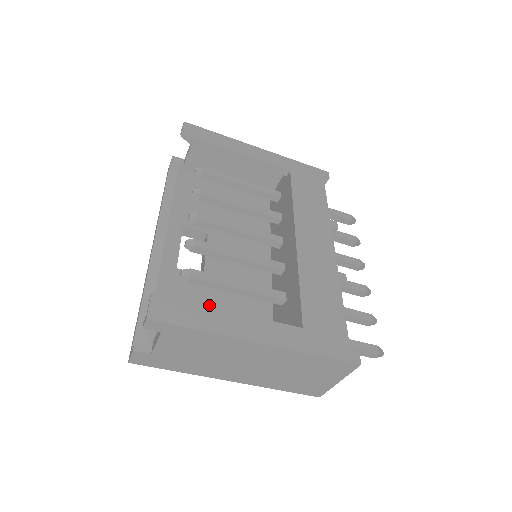
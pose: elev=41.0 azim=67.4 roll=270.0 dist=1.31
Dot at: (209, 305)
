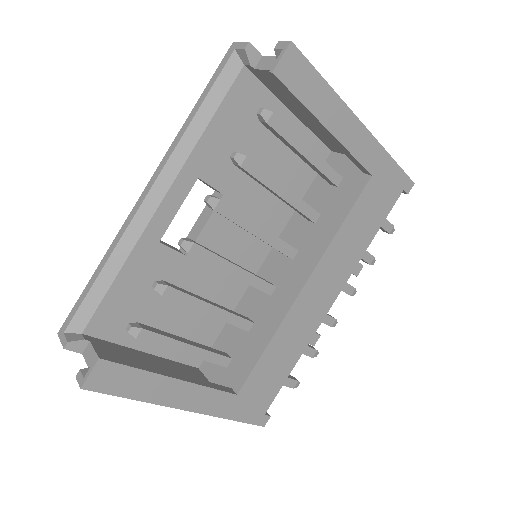
Dot at: occluded
